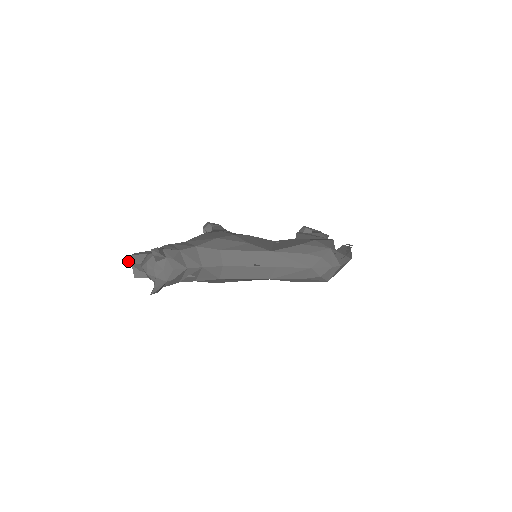
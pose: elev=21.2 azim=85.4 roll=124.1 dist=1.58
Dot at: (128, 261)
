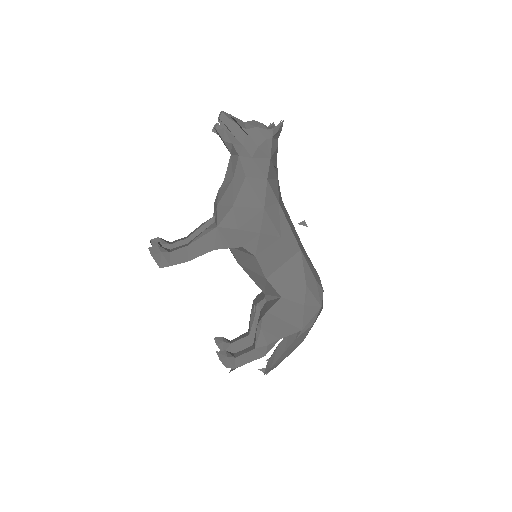
Dot at: occluded
